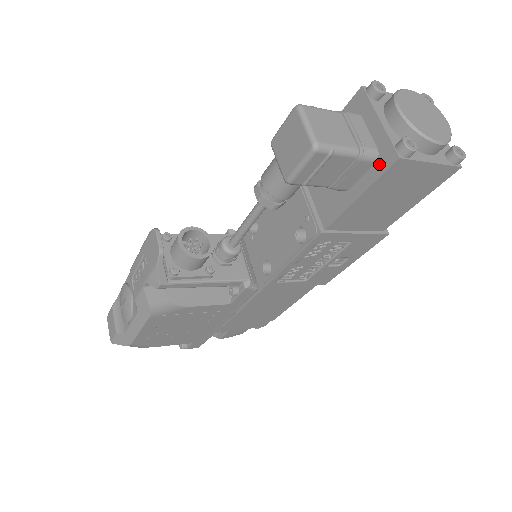
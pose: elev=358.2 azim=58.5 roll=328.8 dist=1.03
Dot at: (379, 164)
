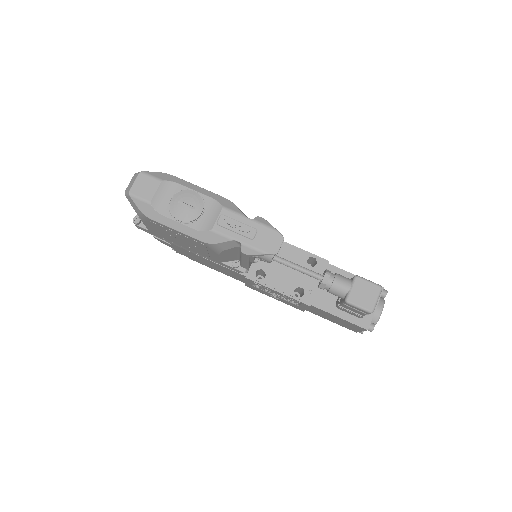
Dot at: (360, 320)
